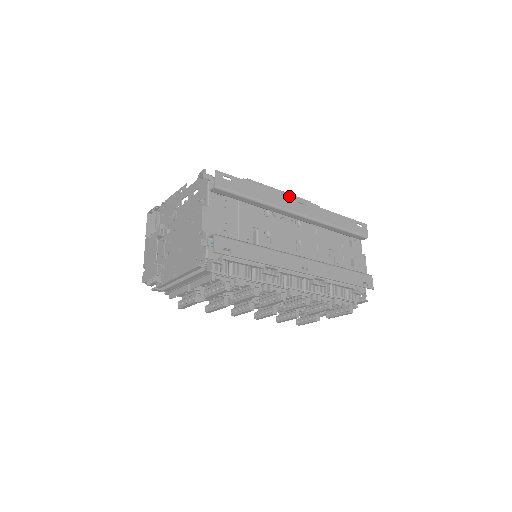
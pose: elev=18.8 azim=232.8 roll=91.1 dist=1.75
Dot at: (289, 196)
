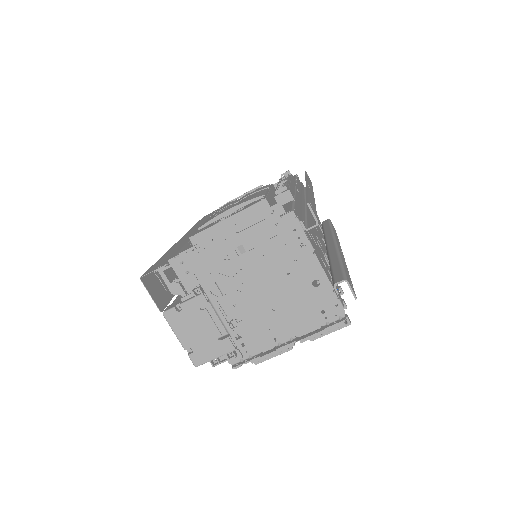
Dot at: (307, 185)
